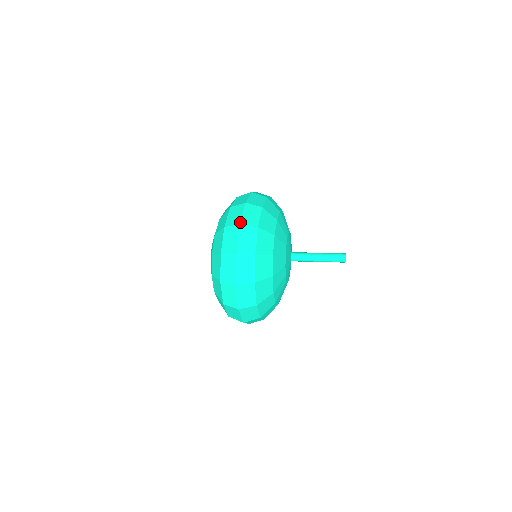
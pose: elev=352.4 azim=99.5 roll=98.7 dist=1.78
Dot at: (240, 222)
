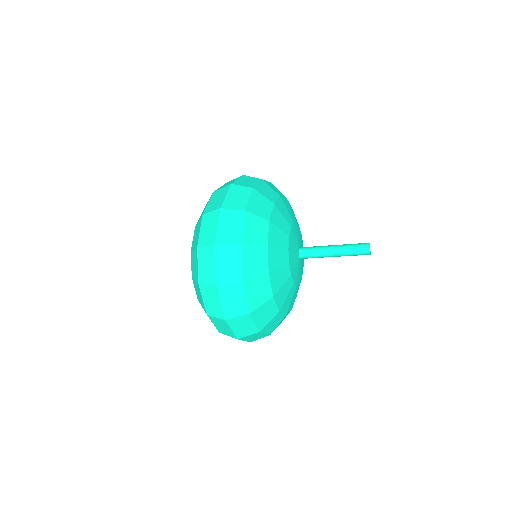
Dot at: (221, 205)
